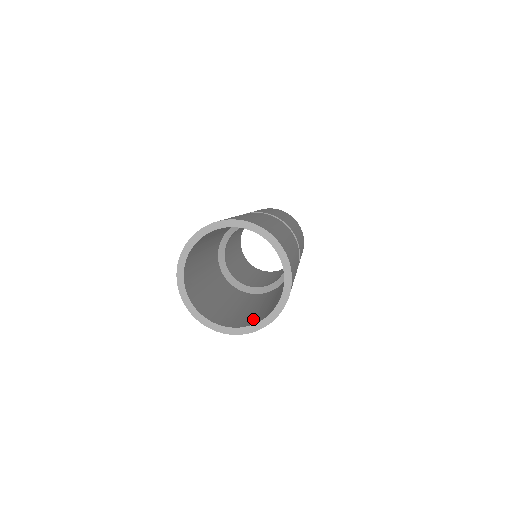
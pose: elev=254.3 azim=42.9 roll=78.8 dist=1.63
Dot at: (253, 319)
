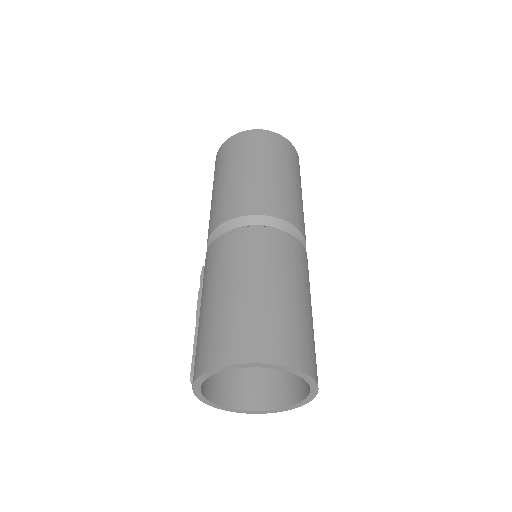
Dot at: (245, 390)
